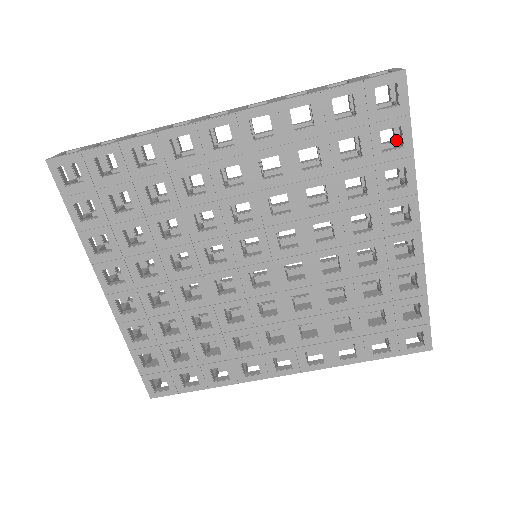
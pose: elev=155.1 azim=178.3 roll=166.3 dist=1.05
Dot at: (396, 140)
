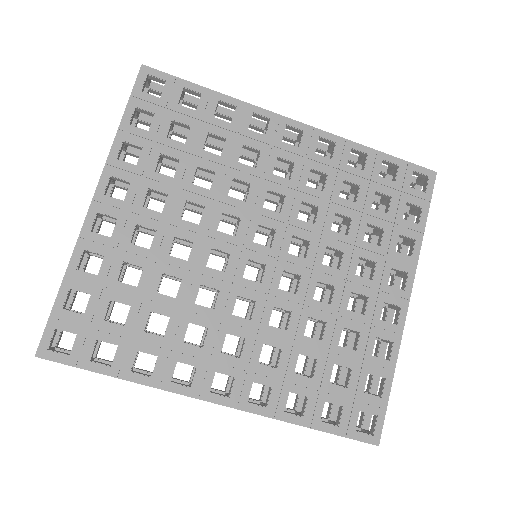
Dot at: occluded
